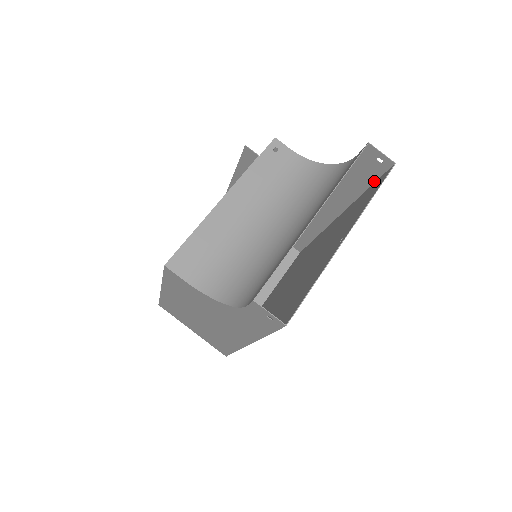
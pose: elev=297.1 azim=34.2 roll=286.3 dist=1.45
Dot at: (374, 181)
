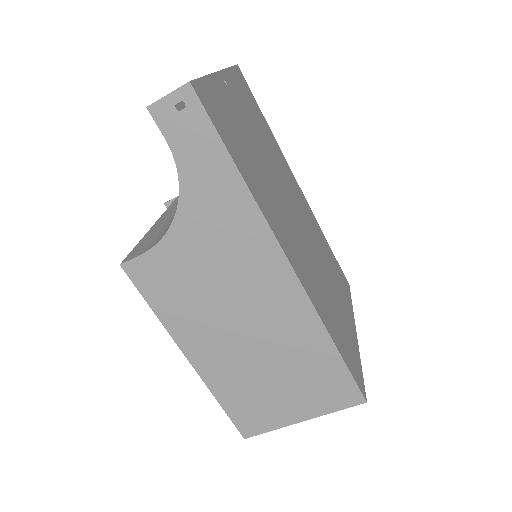
Dot at: occluded
